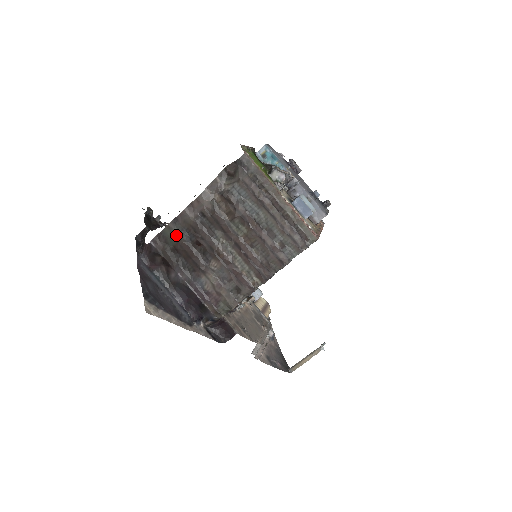
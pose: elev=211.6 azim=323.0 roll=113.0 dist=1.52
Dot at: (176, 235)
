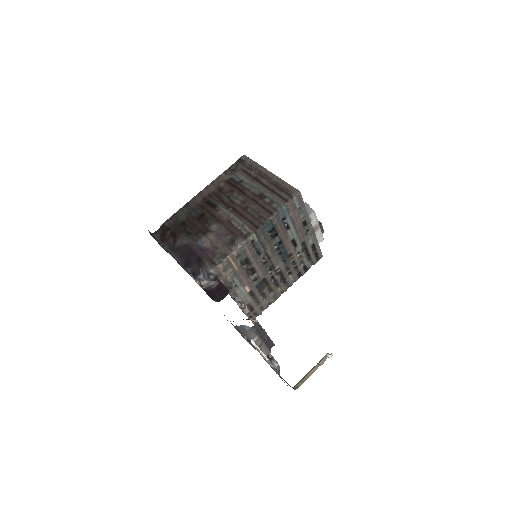
Dot at: (186, 213)
